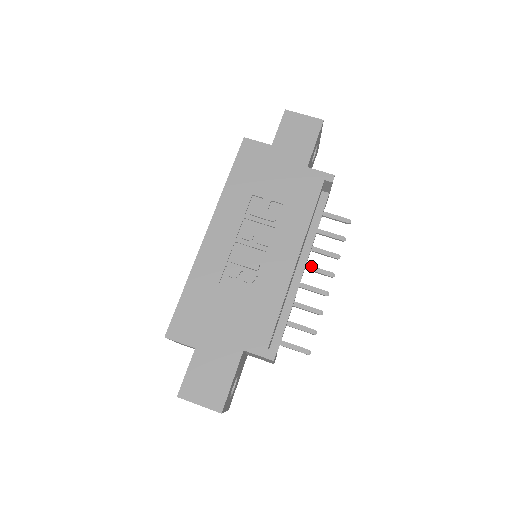
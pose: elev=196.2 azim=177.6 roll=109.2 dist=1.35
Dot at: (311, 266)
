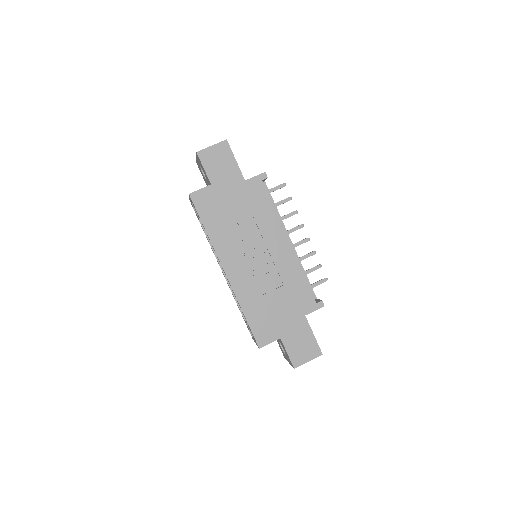
Dot at: (287, 231)
